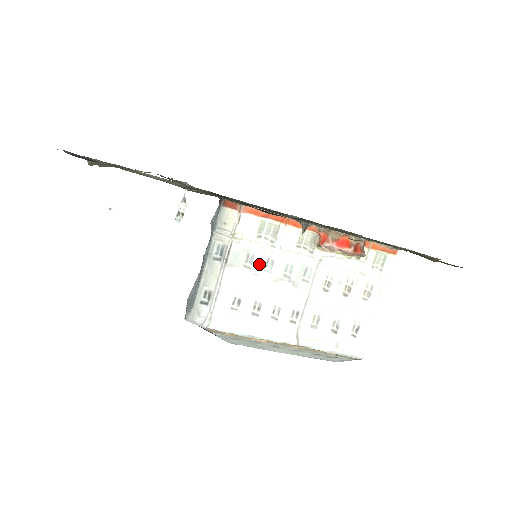
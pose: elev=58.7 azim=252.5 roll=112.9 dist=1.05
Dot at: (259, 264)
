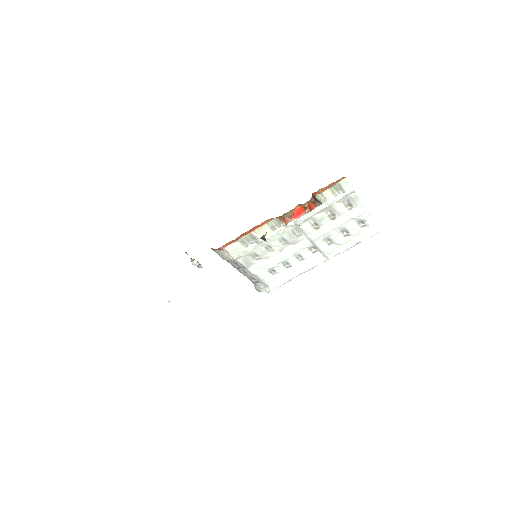
Dot at: (263, 254)
